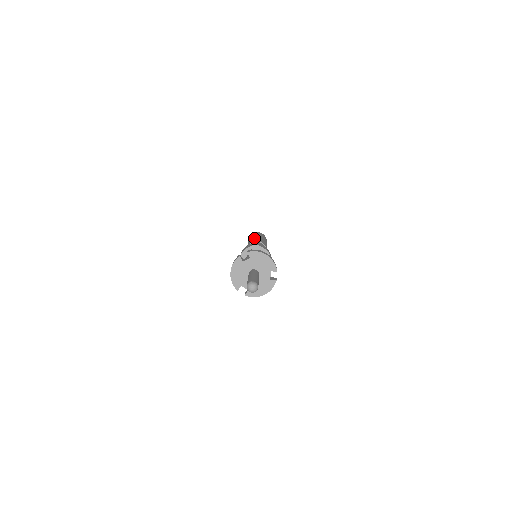
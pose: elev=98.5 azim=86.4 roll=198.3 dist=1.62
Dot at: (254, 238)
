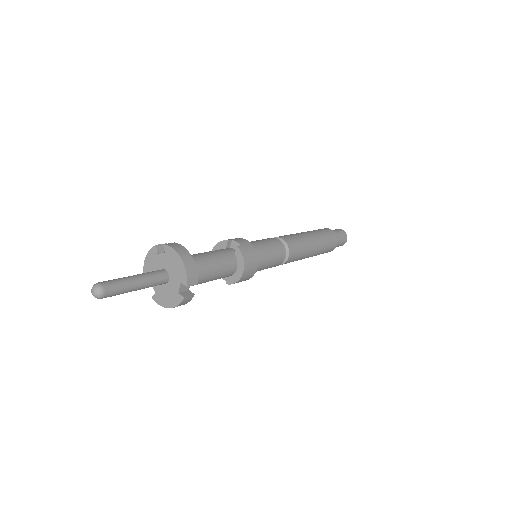
Dot at: occluded
